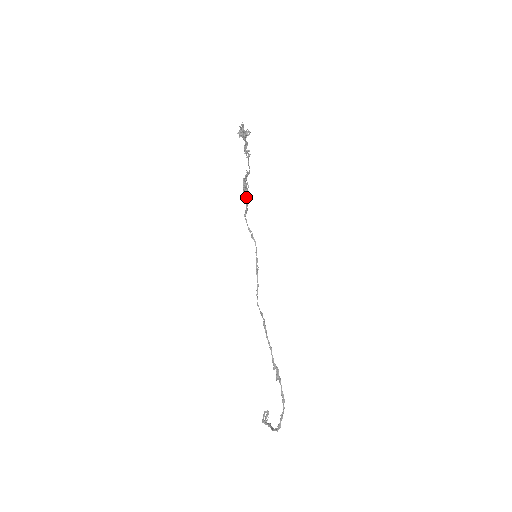
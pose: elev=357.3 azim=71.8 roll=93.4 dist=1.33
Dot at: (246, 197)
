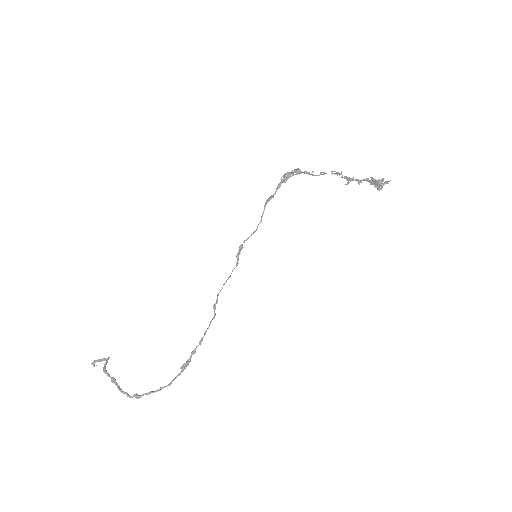
Dot at: (281, 182)
